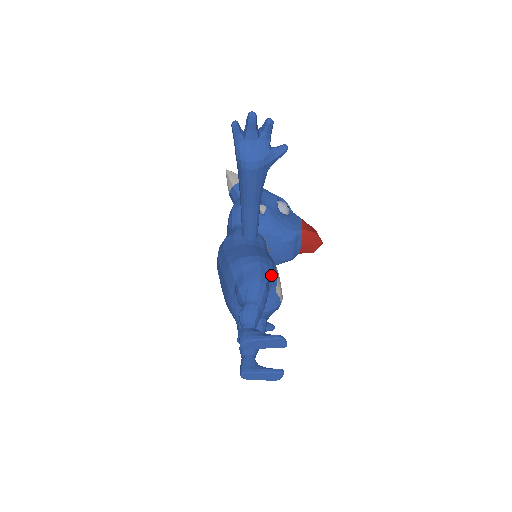
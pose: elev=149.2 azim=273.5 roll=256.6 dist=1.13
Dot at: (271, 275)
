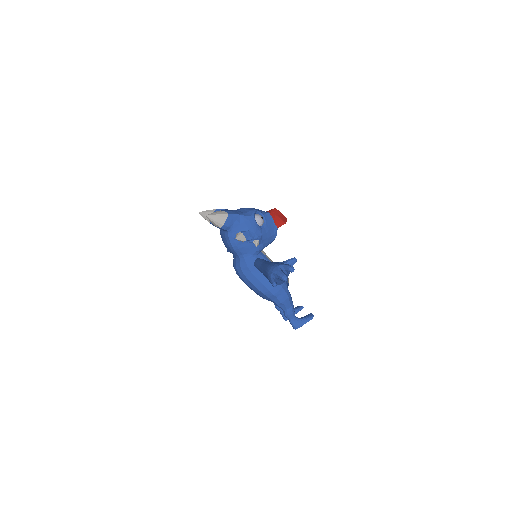
Dot at: (287, 284)
